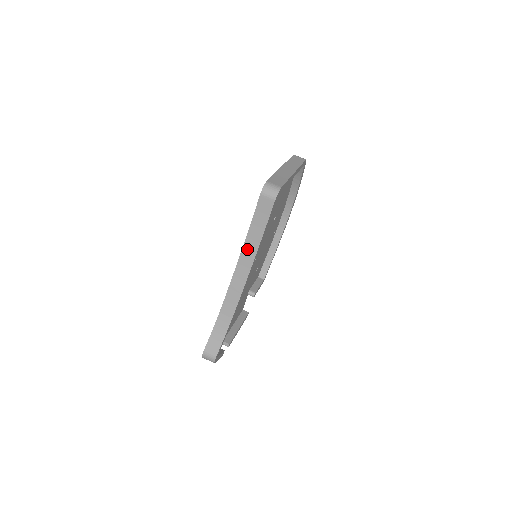
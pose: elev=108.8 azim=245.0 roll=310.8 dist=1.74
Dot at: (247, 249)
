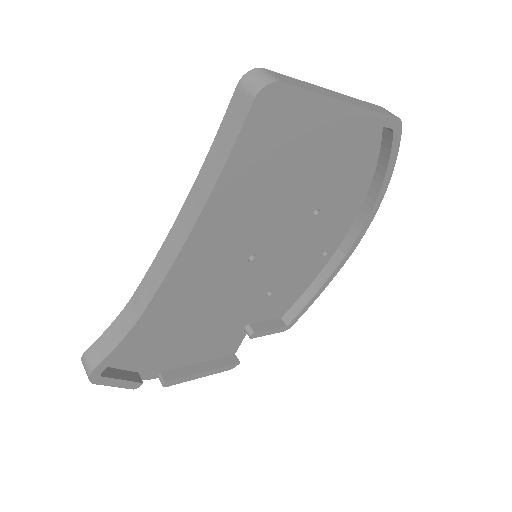
Dot at: (195, 195)
